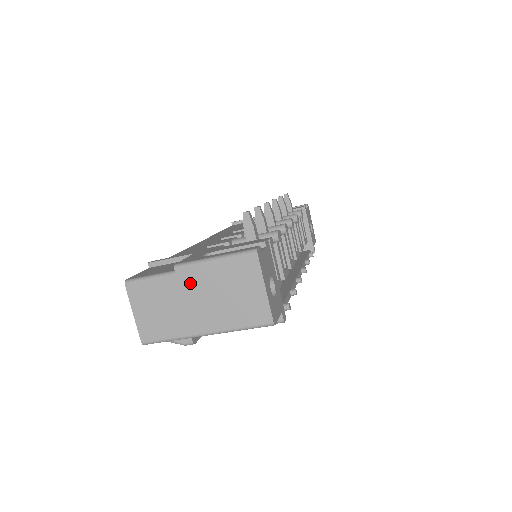
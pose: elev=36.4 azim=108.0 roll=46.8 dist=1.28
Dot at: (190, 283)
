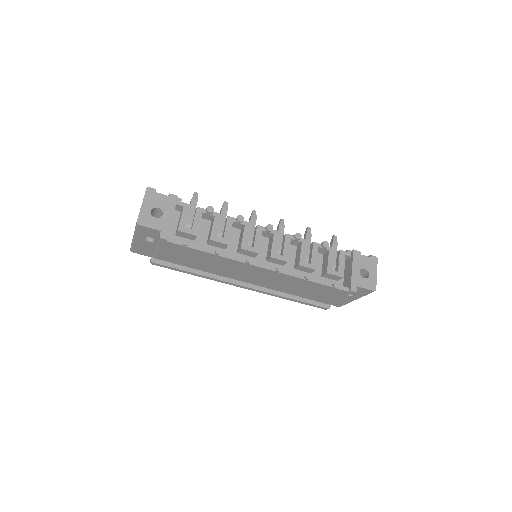
Dot at: occluded
